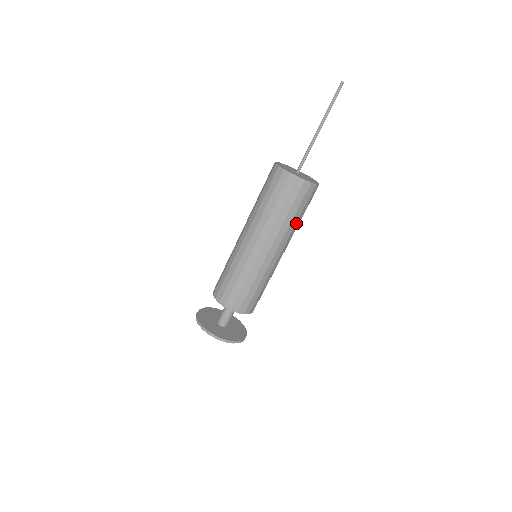
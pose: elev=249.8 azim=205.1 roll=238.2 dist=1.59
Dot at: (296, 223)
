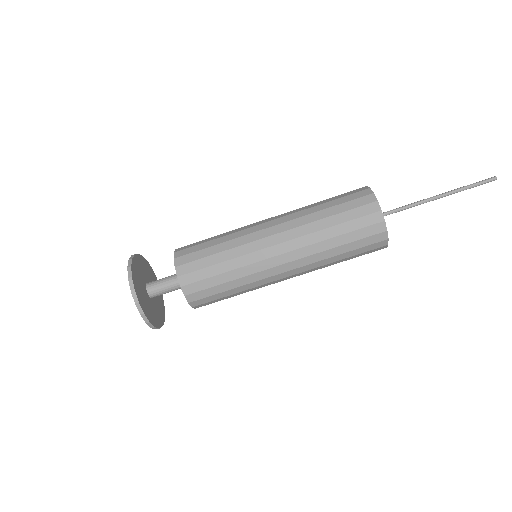
Dot at: occluded
